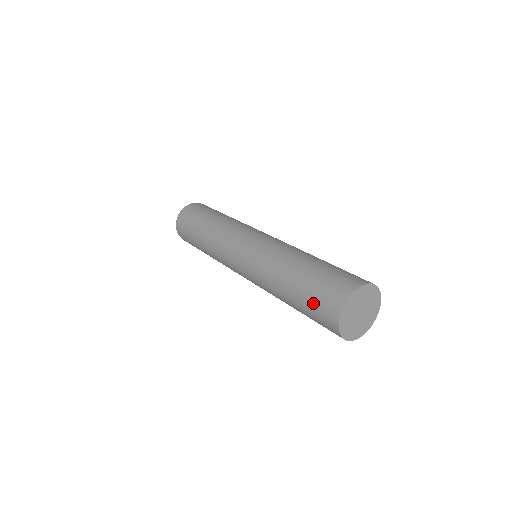
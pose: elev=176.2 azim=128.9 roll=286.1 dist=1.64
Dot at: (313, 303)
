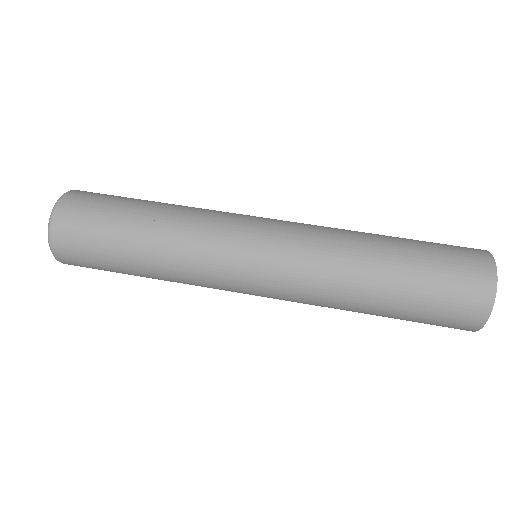
Dot at: (436, 311)
